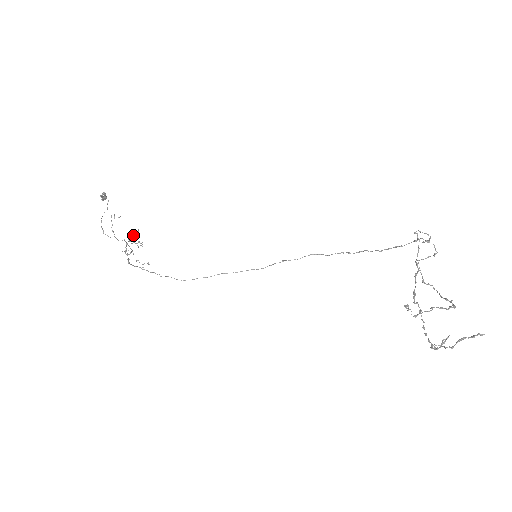
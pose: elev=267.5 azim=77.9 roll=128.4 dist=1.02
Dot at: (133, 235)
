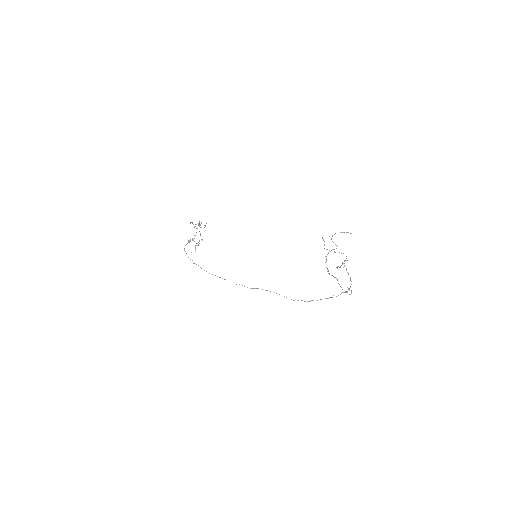
Dot at: (205, 225)
